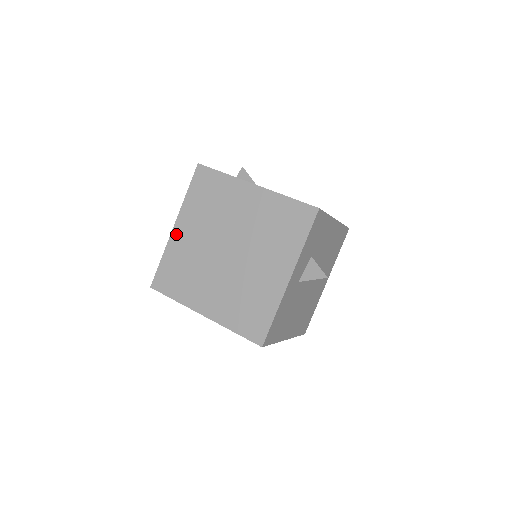
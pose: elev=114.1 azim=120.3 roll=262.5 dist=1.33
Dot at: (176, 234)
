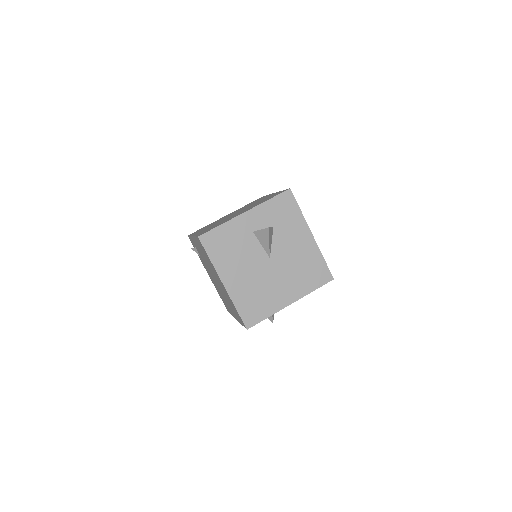
Dot at: occluded
